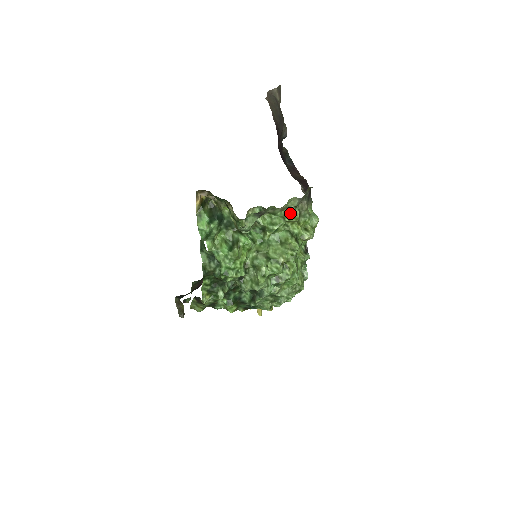
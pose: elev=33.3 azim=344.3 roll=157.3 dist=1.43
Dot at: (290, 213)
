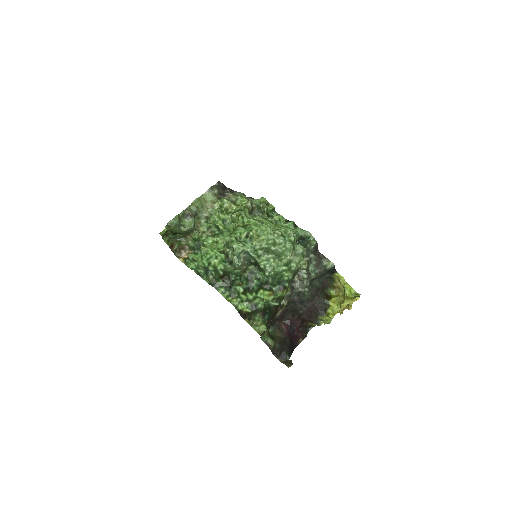
Dot at: (220, 204)
